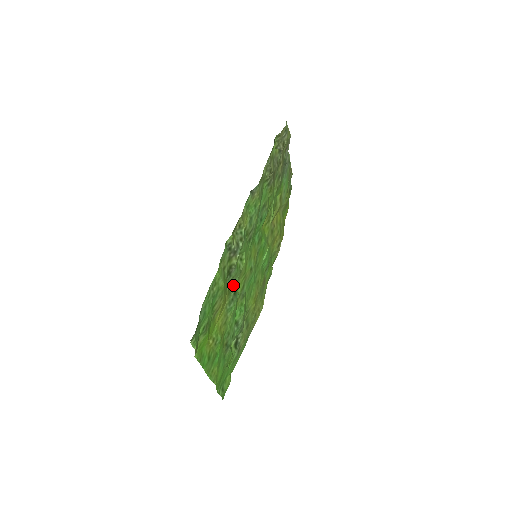
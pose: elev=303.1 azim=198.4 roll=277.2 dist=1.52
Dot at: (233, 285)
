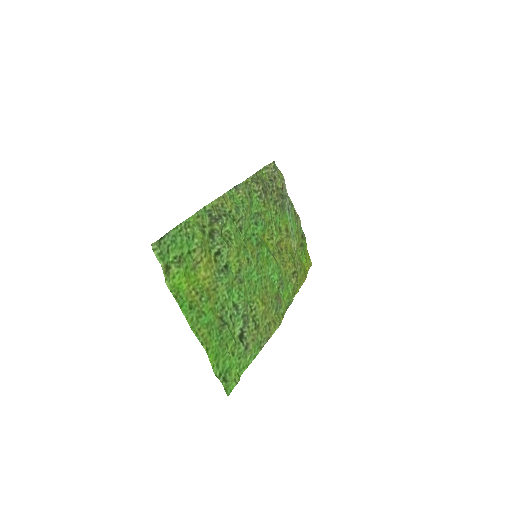
Dot at: (221, 255)
